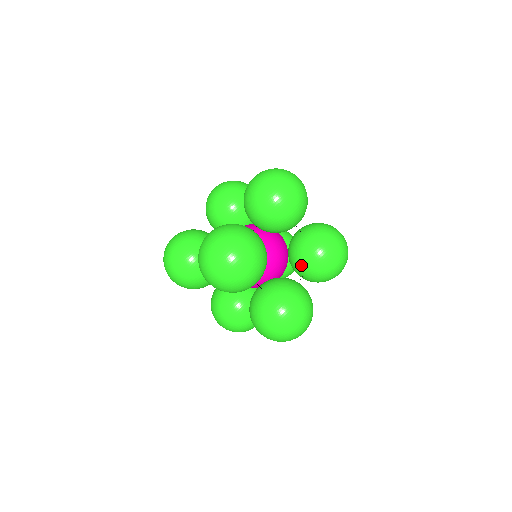
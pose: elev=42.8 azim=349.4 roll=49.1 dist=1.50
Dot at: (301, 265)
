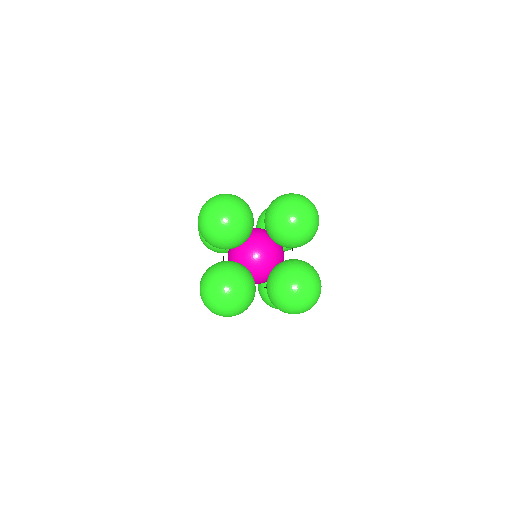
Dot at: (286, 249)
